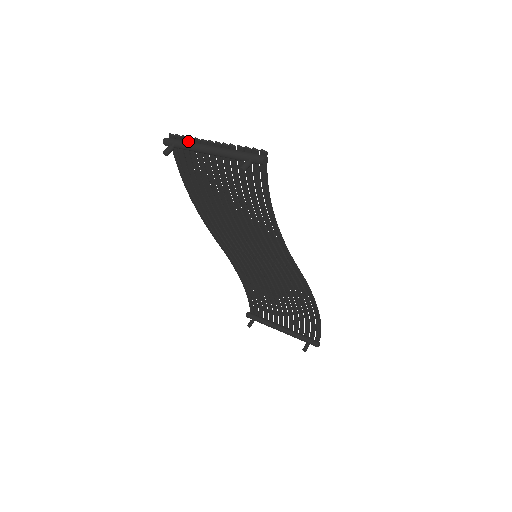
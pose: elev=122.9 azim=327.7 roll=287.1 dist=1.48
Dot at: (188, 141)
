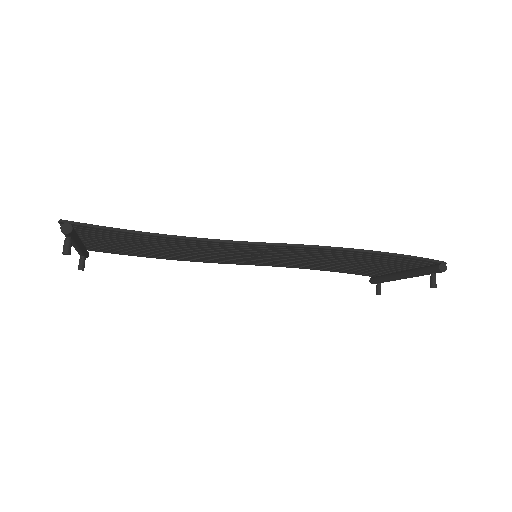
Dot at: occluded
